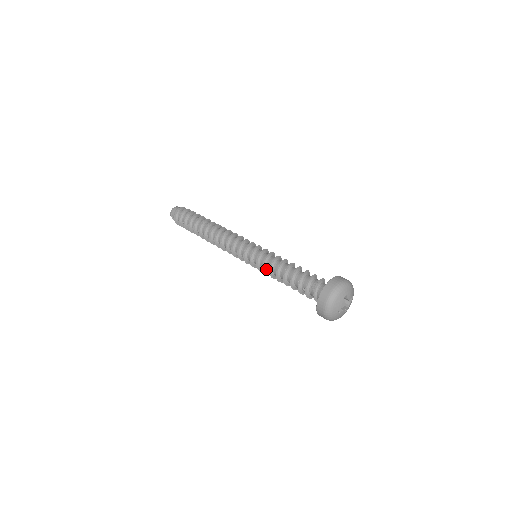
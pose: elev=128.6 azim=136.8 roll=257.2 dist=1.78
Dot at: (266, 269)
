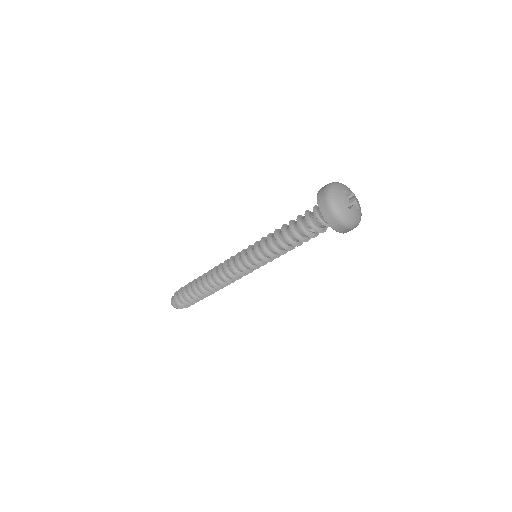
Dot at: (269, 252)
